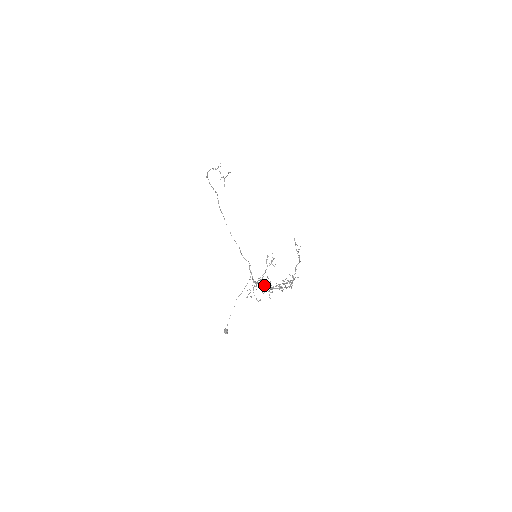
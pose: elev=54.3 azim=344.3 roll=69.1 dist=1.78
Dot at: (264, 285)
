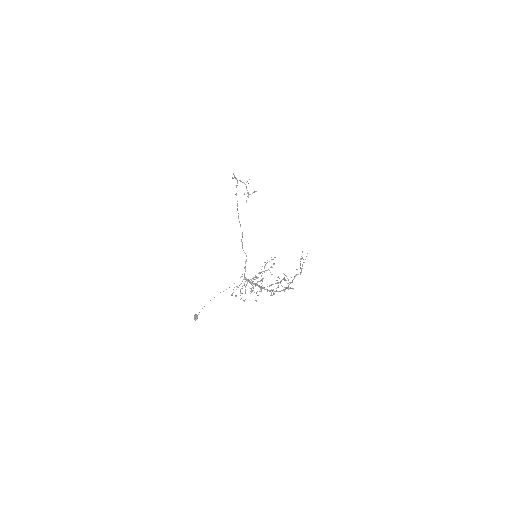
Dot at: (255, 283)
